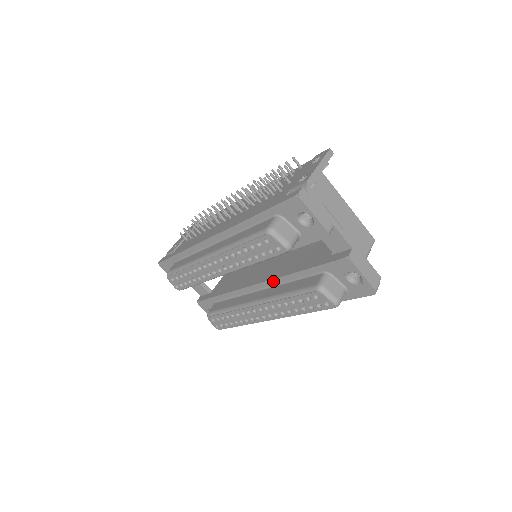
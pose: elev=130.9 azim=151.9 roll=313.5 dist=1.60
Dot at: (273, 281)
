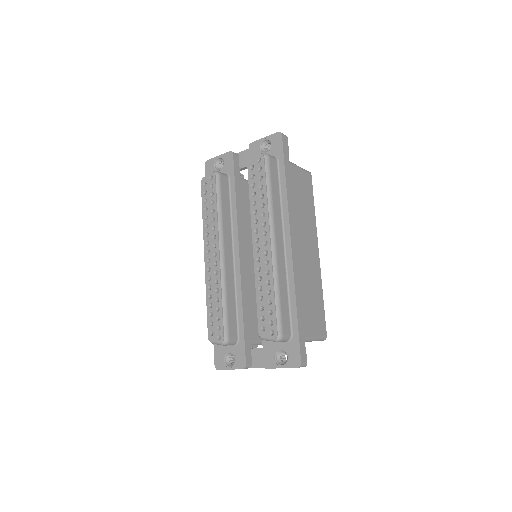
Dot at: occluded
